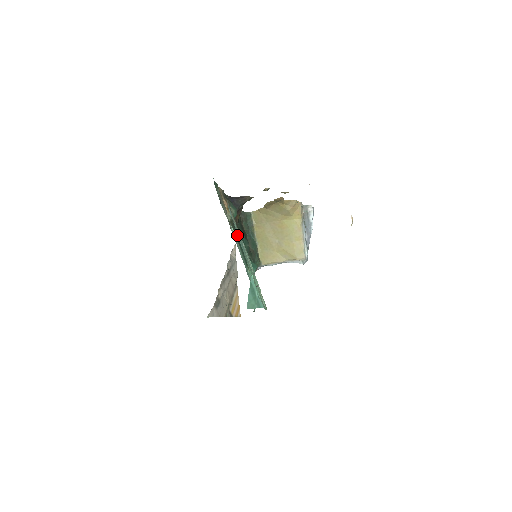
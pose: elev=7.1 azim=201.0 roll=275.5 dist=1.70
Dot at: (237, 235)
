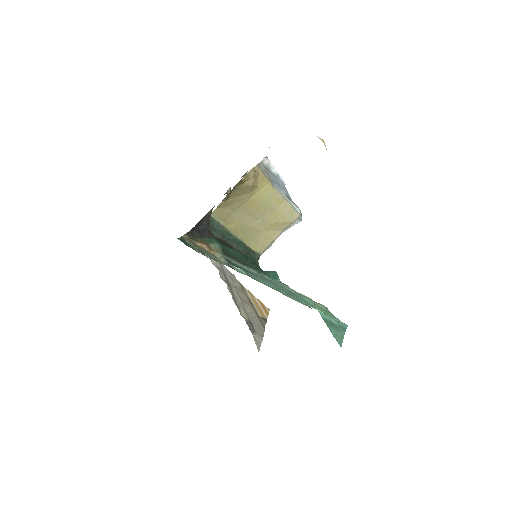
Dot at: occluded
